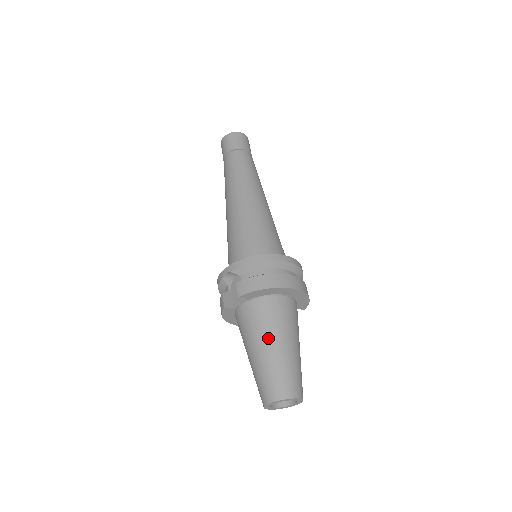
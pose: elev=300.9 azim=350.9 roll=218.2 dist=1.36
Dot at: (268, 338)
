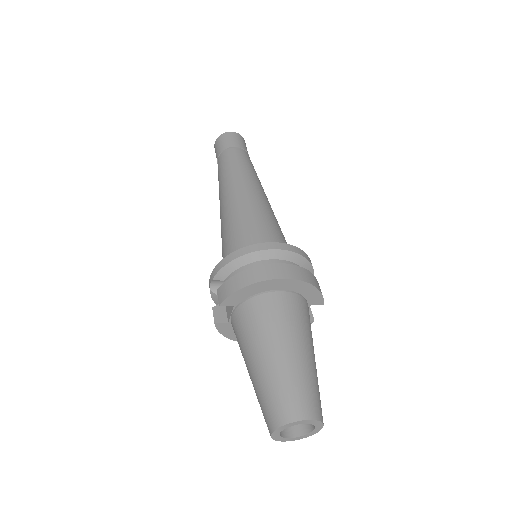
Dot at: (260, 348)
